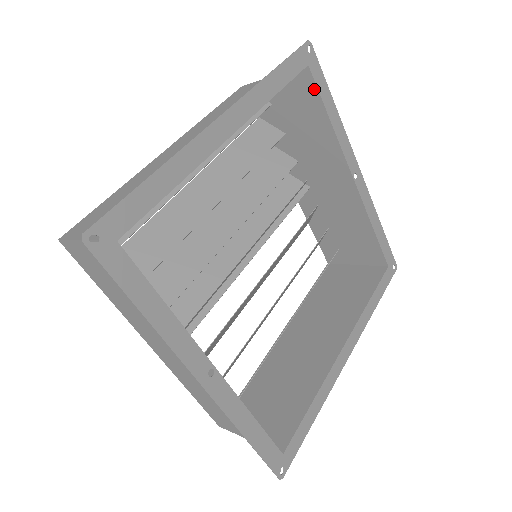
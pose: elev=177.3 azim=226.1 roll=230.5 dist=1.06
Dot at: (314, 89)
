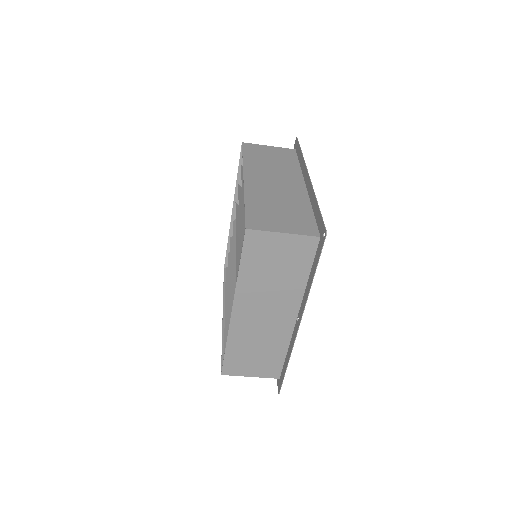
Dot at: occluded
